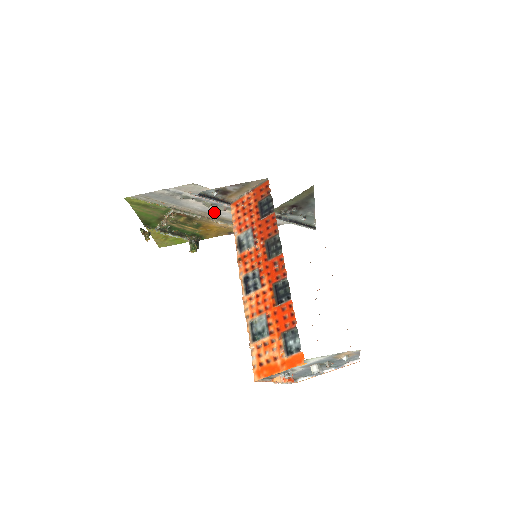
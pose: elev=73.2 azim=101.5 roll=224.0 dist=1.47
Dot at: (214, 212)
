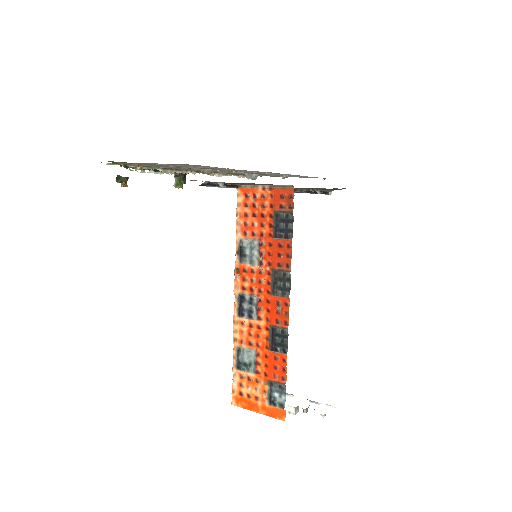
Dot at: (213, 170)
